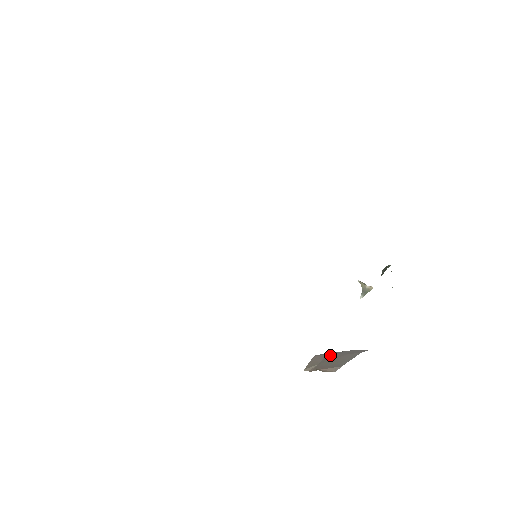
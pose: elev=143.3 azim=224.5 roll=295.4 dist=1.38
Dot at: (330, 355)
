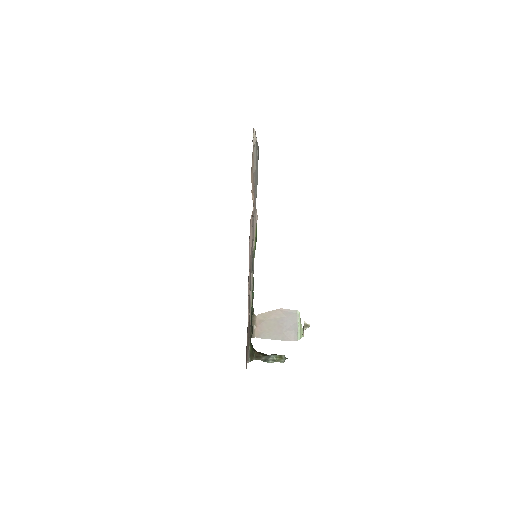
Dot at: (282, 319)
